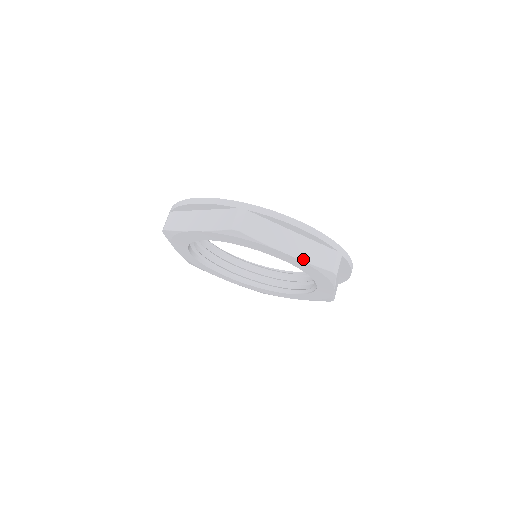
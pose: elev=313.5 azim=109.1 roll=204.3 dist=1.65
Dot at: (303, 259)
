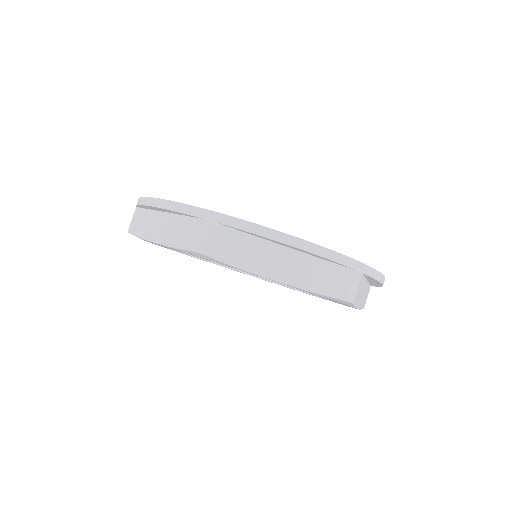
Dot at: (301, 286)
